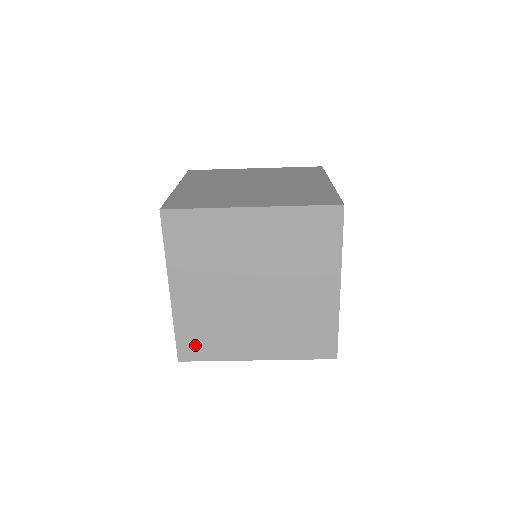
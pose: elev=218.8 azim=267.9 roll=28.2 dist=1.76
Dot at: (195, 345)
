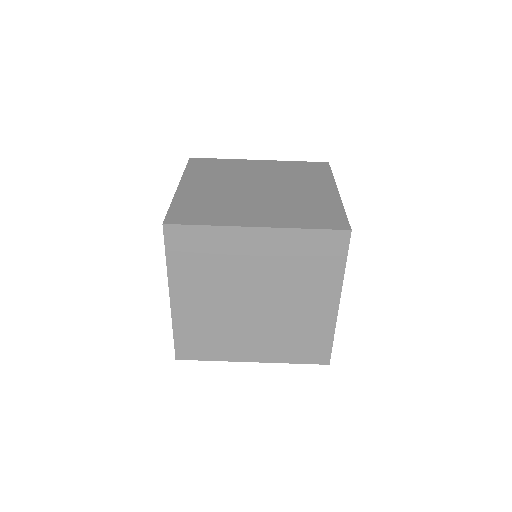
Dot at: (188, 214)
